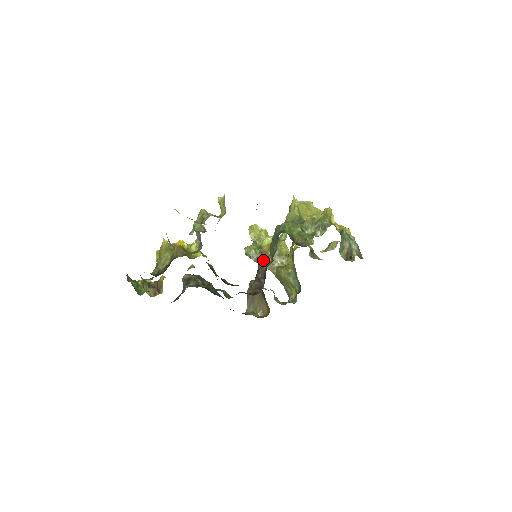
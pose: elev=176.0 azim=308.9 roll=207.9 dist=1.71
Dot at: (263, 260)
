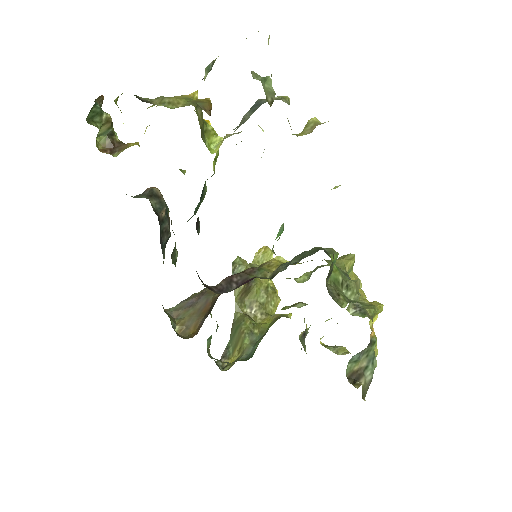
Dot at: (258, 269)
